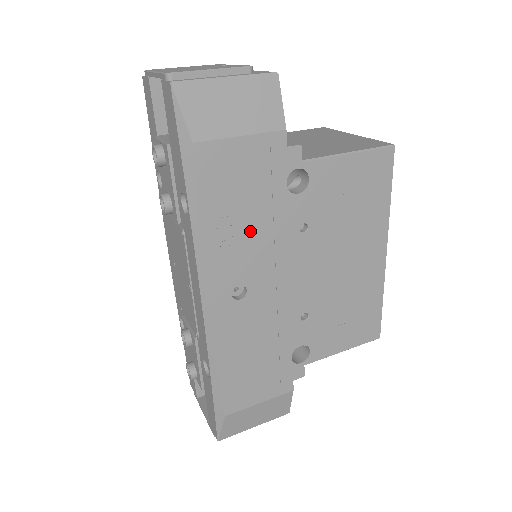
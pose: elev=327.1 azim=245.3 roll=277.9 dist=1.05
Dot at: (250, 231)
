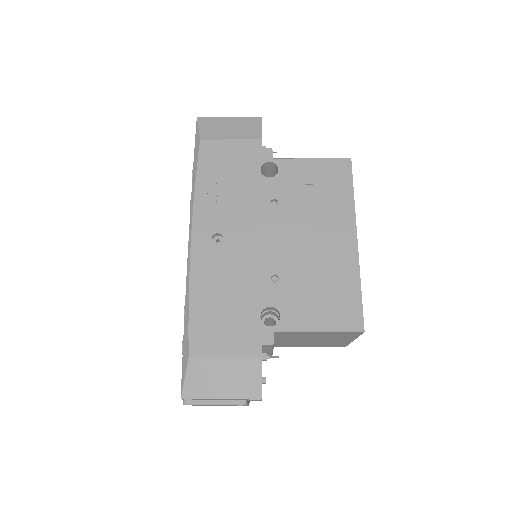
Dot at: (231, 196)
